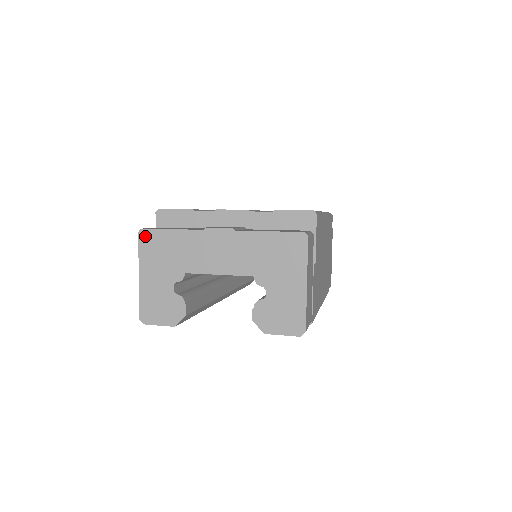
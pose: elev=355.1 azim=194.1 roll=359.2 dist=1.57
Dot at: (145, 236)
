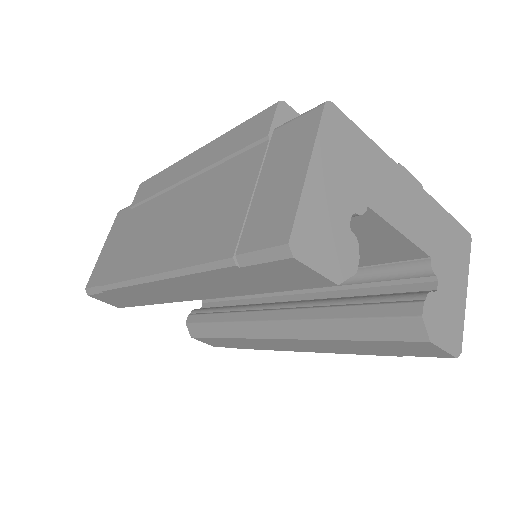
Dot at: (333, 115)
